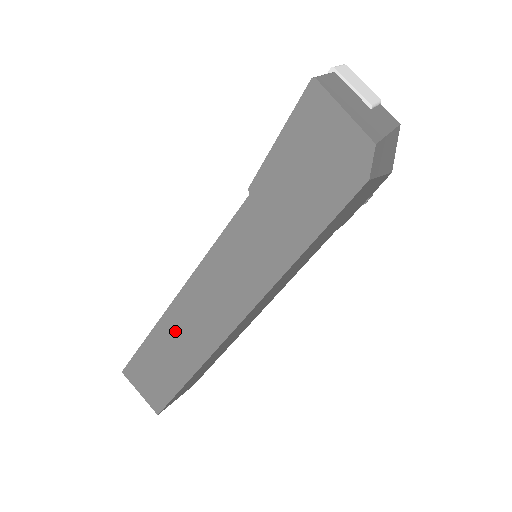
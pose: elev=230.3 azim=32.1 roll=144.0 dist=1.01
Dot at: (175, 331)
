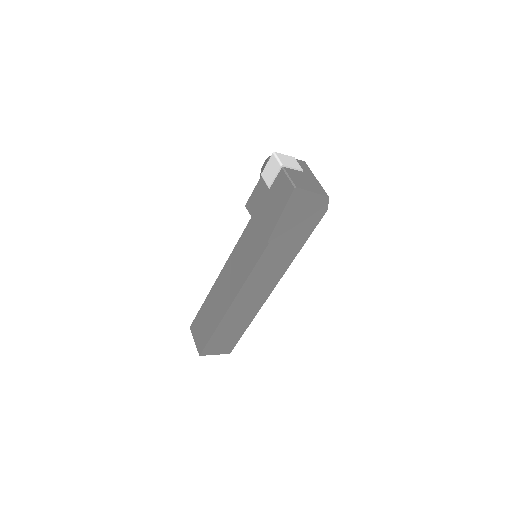
Dot at: (234, 317)
